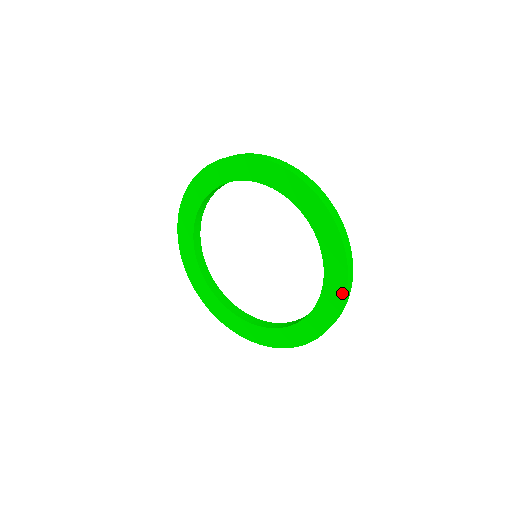
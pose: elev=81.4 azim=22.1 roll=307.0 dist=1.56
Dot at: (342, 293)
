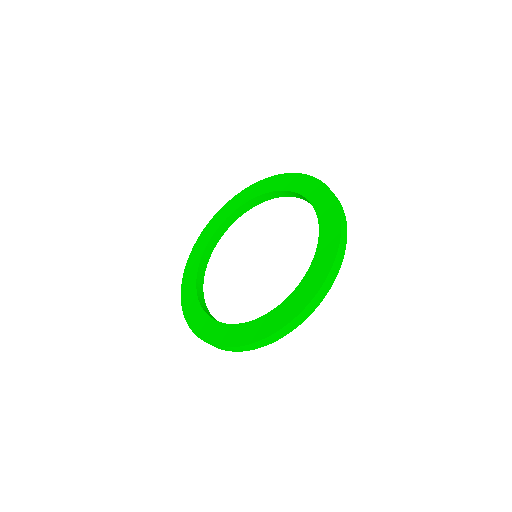
Dot at: (334, 249)
